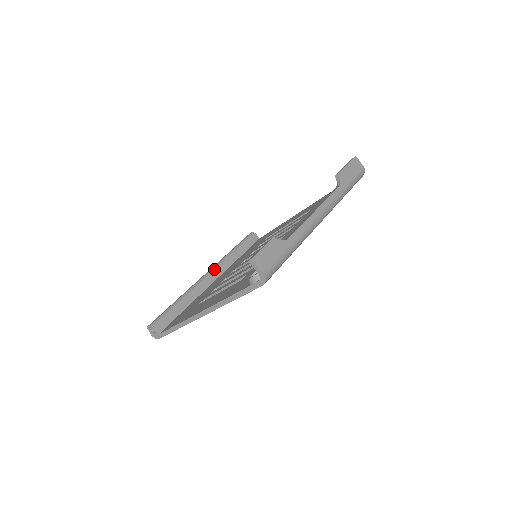
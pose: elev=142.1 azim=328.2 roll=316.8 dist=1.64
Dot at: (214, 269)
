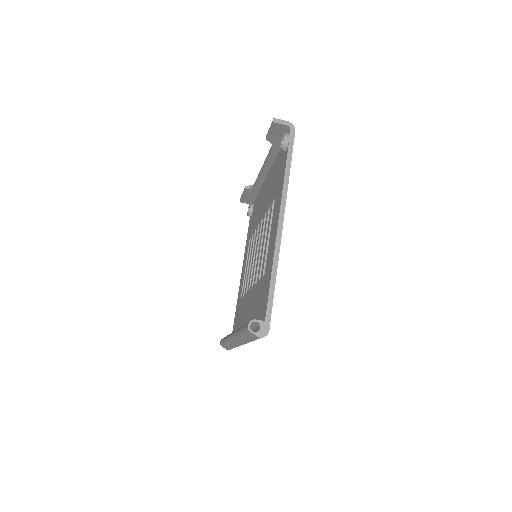
Dot at: occluded
